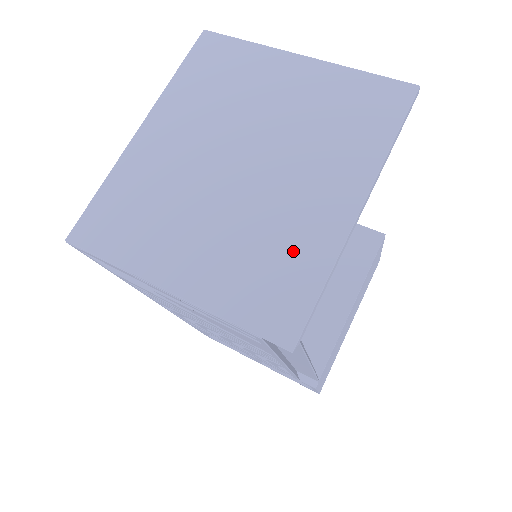
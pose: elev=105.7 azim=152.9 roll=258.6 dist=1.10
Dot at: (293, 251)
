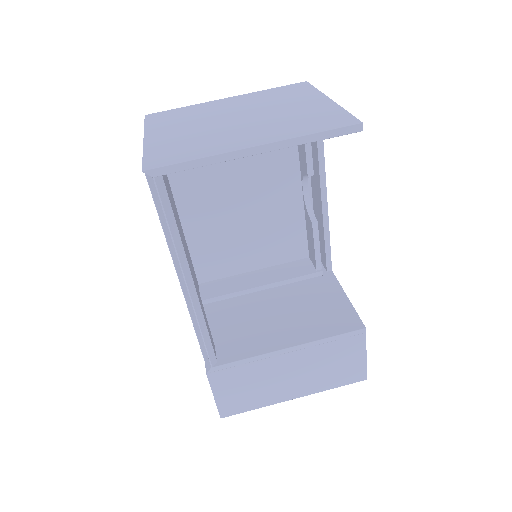
Dot at: (203, 147)
